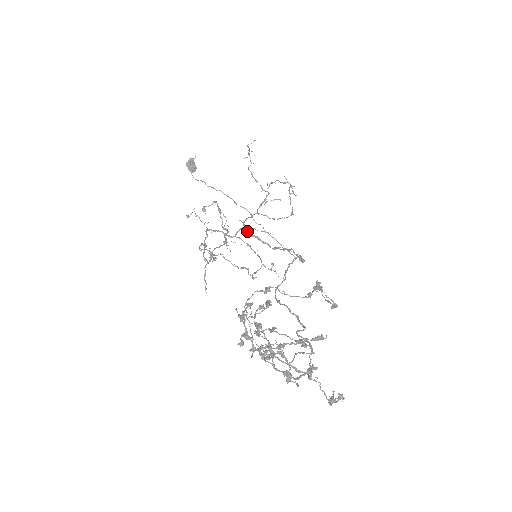
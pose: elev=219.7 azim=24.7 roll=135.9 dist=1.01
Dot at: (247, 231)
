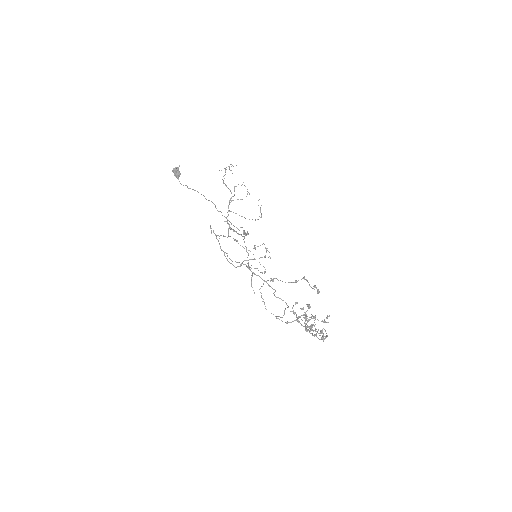
Dot at: occluded
